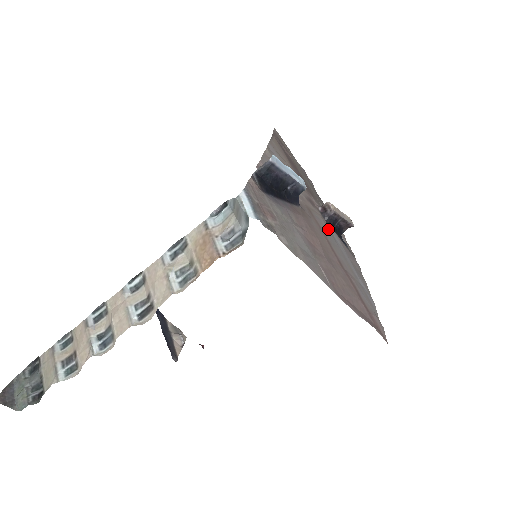
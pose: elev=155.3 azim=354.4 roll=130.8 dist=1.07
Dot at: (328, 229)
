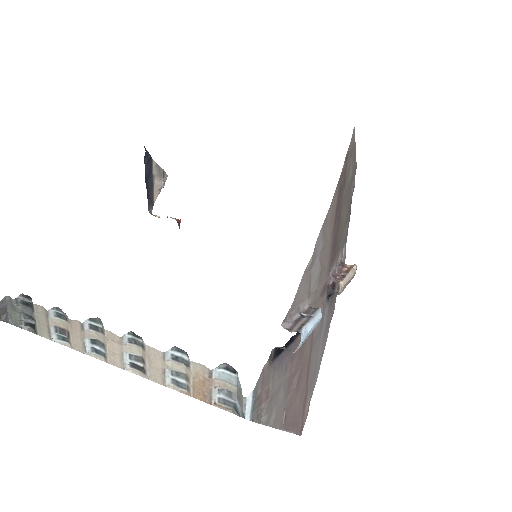
Dot at: (321, 321)
